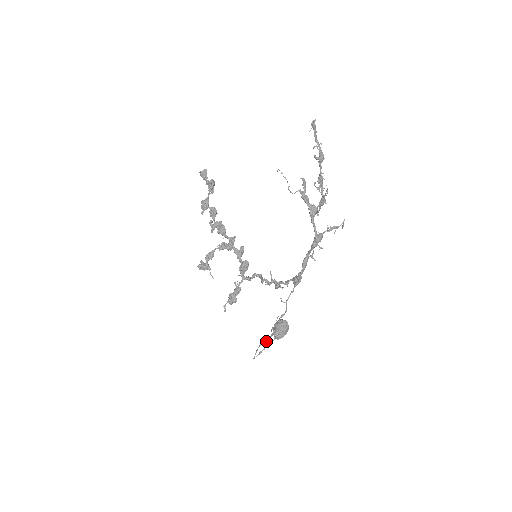
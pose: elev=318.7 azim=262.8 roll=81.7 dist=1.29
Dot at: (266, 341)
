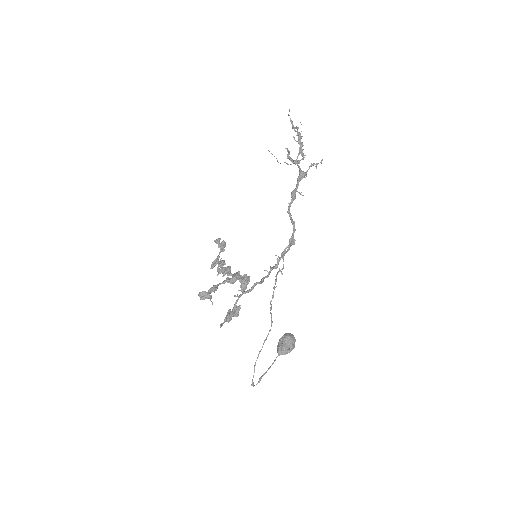
Dot at: occluded
